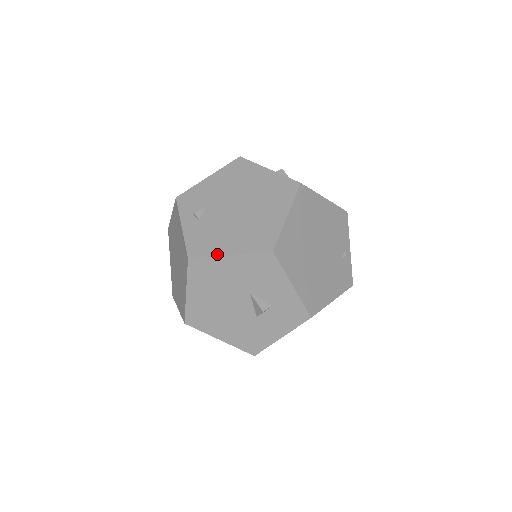
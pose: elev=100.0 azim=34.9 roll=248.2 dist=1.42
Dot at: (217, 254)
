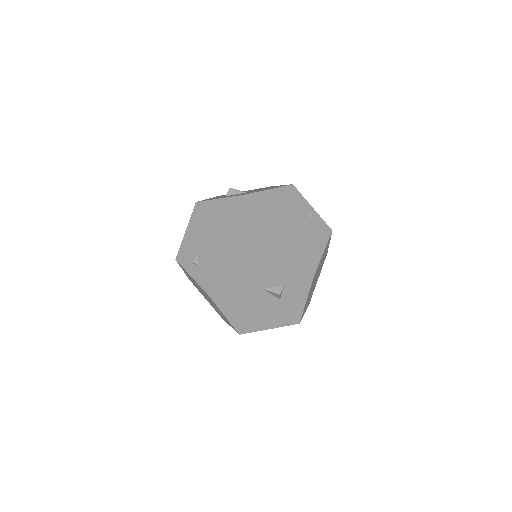
Dot at: (224, 281)
